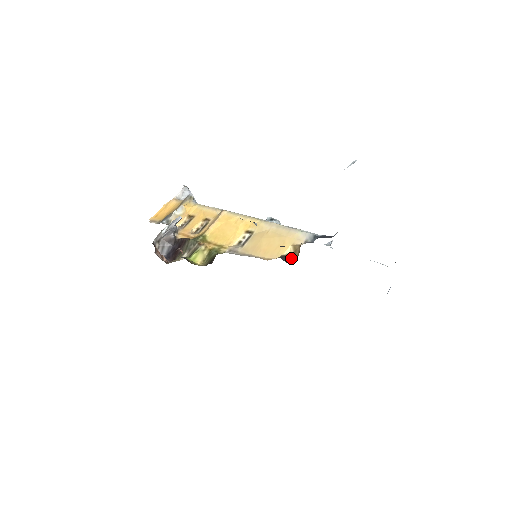
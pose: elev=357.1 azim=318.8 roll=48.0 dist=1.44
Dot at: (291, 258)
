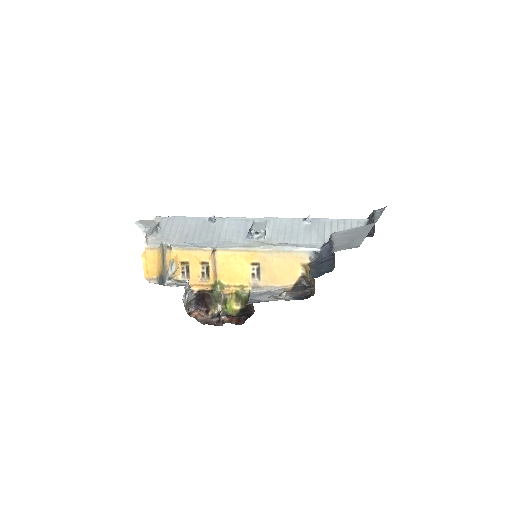
Dot at: (306, 275)
